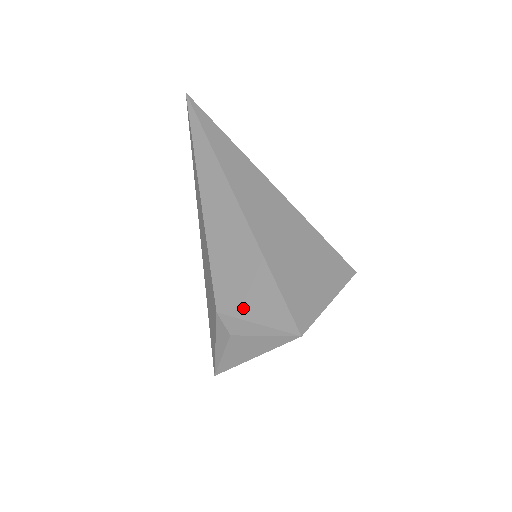
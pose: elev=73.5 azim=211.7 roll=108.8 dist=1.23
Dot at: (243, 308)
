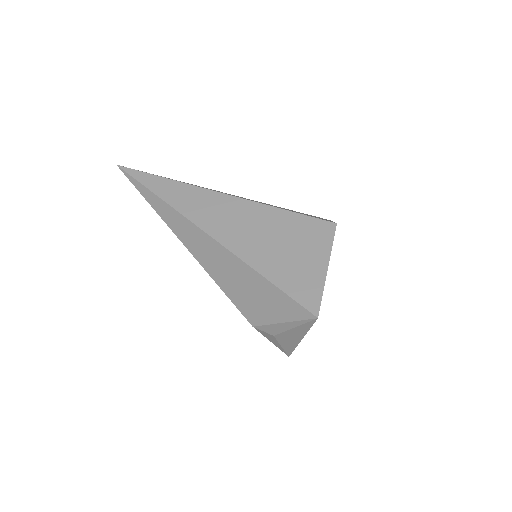
Dot at: (267, 316)
